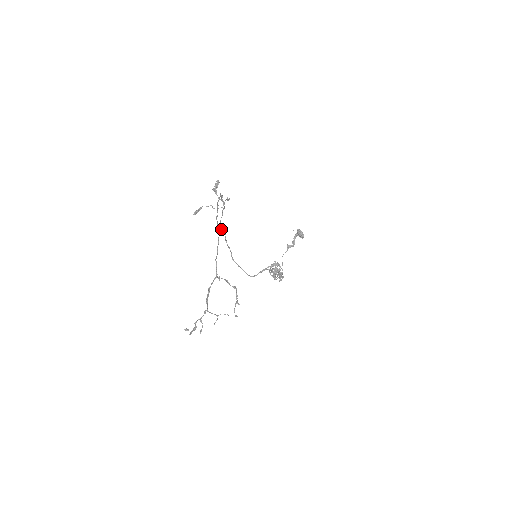
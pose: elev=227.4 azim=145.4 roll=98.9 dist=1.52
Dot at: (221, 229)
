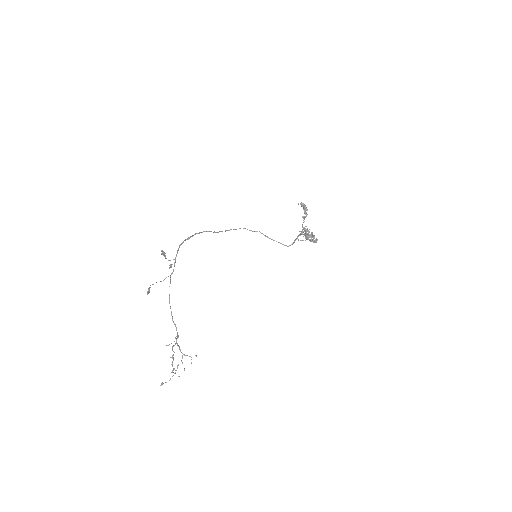
Dot at: occluded
